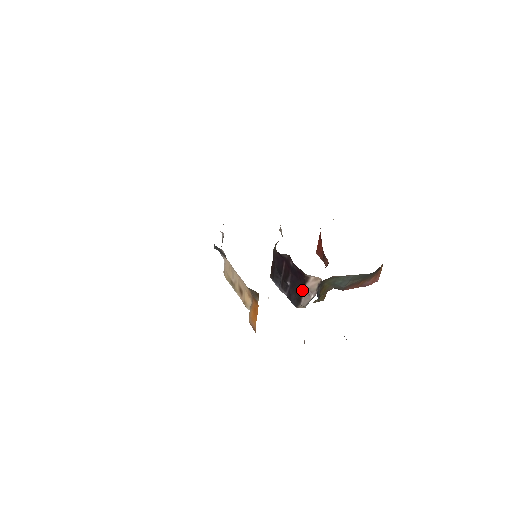
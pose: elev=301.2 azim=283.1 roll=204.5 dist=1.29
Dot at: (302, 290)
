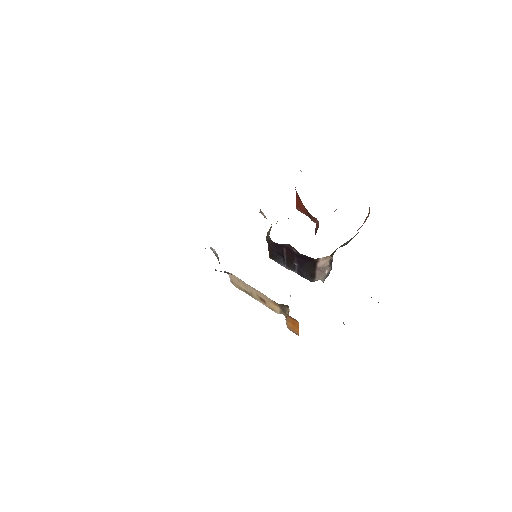
Dot at: (314, 269)
